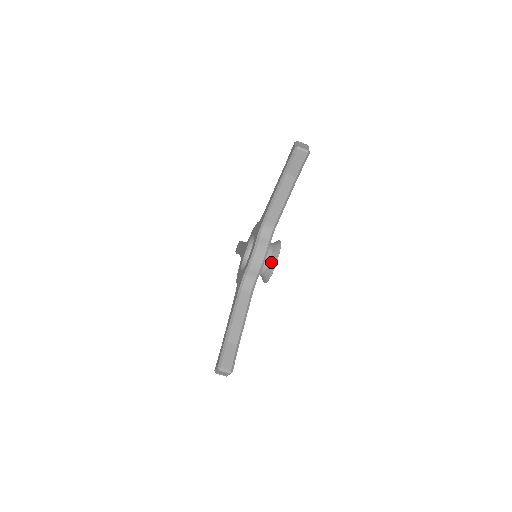
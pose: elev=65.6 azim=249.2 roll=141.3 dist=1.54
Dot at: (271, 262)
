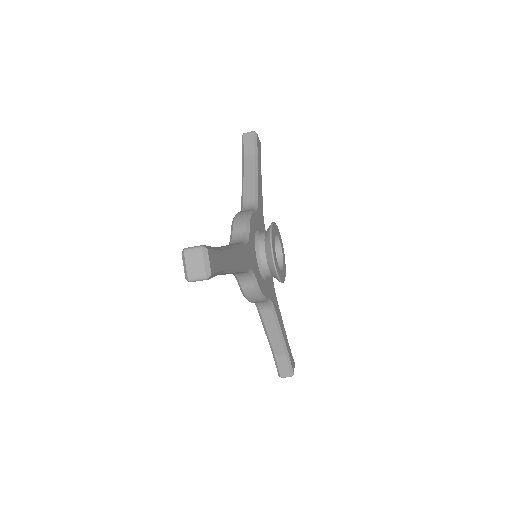
Dot at: occluded
